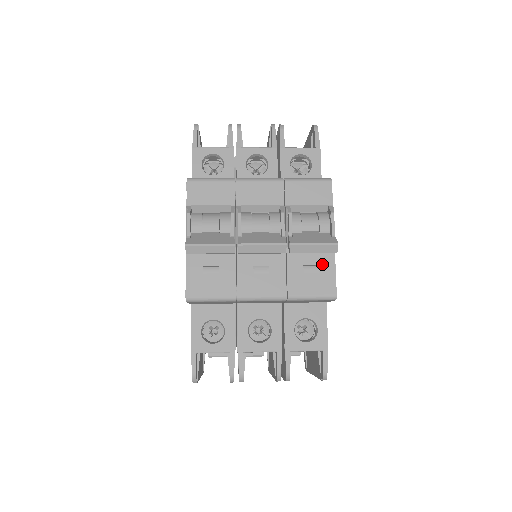
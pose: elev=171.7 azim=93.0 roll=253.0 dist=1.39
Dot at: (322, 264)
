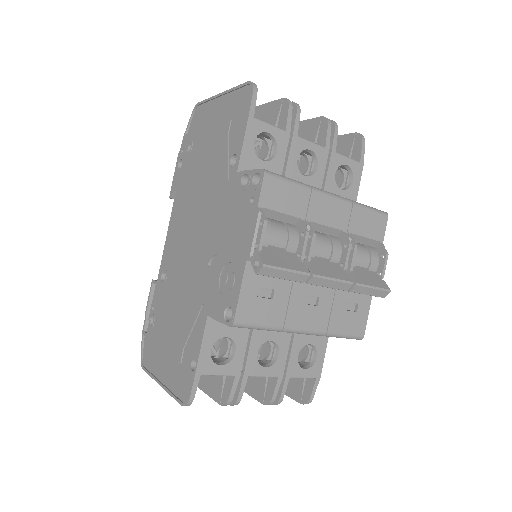
Dot at: (361, 303)
